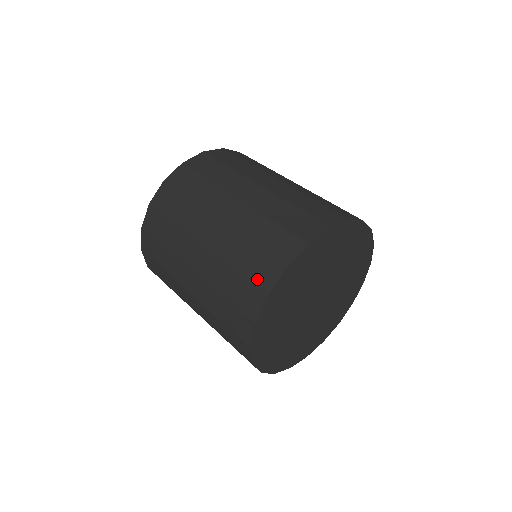
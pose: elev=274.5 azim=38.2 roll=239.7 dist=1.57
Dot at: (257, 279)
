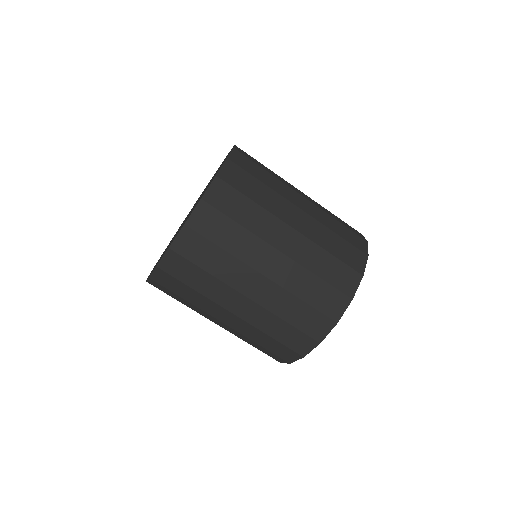
Dot at: (341, 285)
